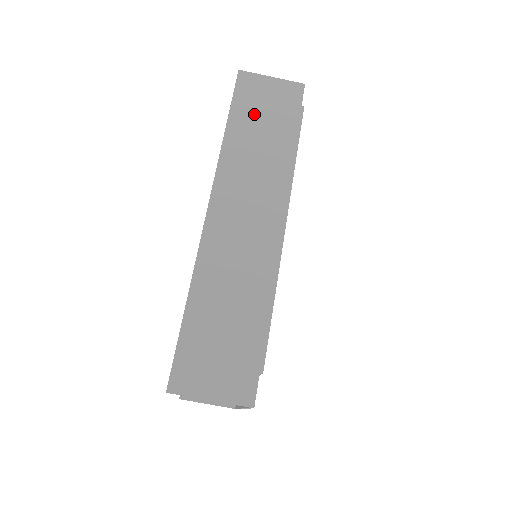
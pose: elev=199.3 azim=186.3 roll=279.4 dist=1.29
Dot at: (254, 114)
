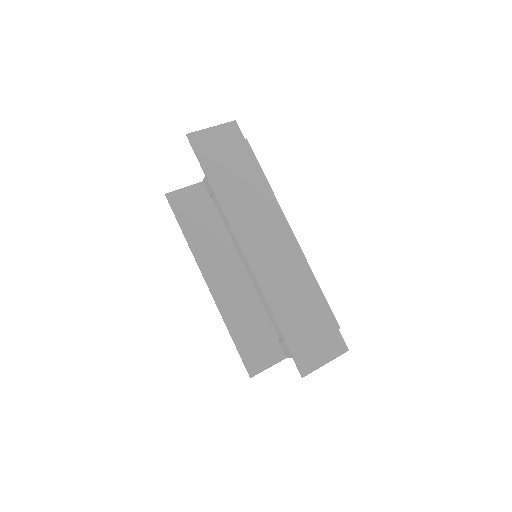
Dot at: (221, 164)
